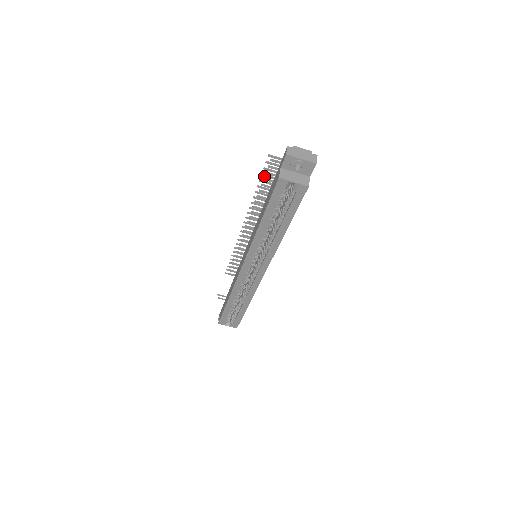
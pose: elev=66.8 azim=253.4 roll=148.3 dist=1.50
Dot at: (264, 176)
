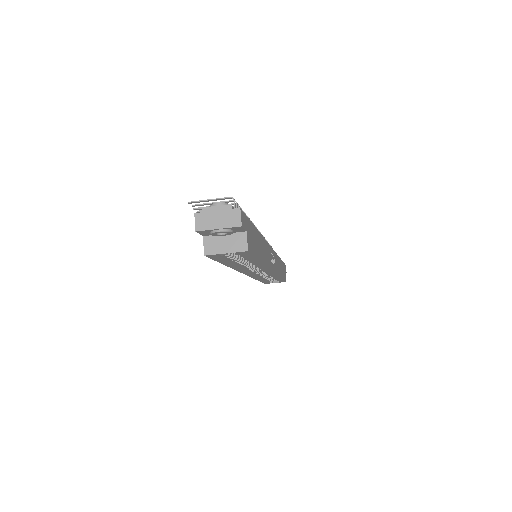
Dot at: occluded
